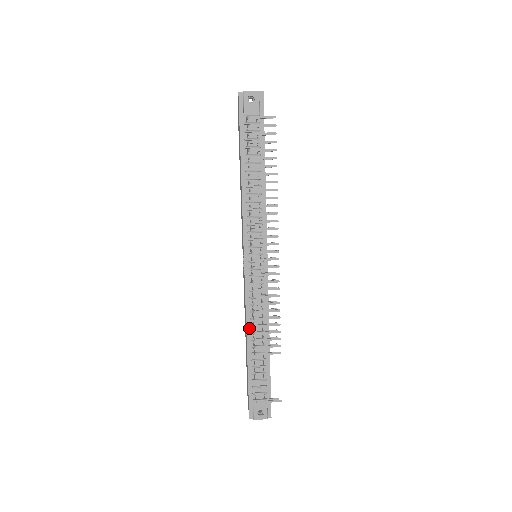
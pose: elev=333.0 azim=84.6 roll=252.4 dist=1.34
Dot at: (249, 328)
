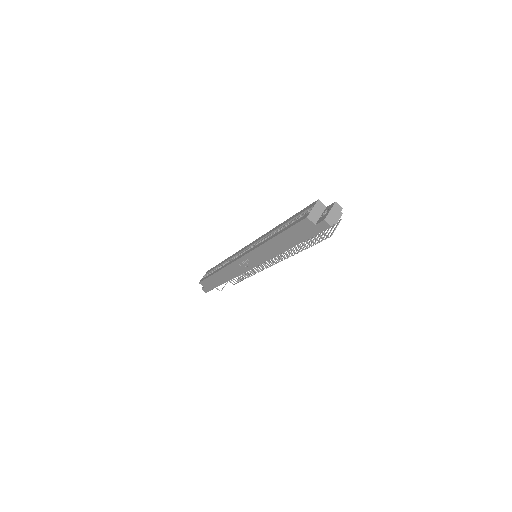
Dot at: occluded
